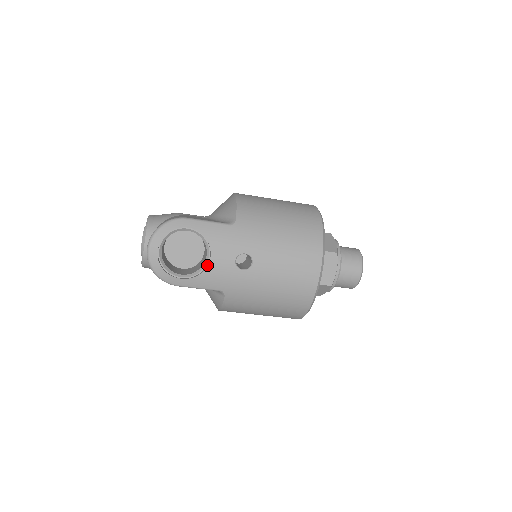
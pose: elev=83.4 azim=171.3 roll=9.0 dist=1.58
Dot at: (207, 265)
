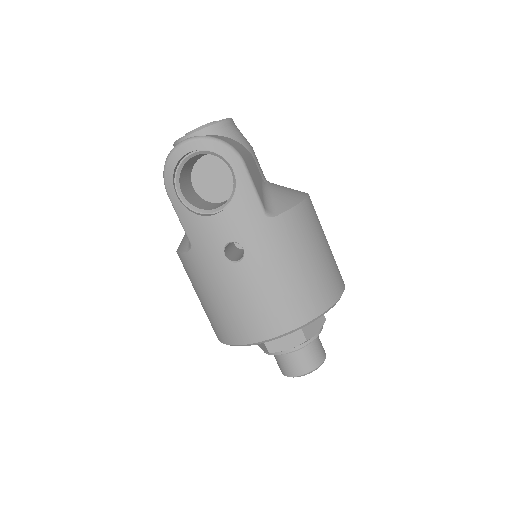
Dot at: (207, 215)
